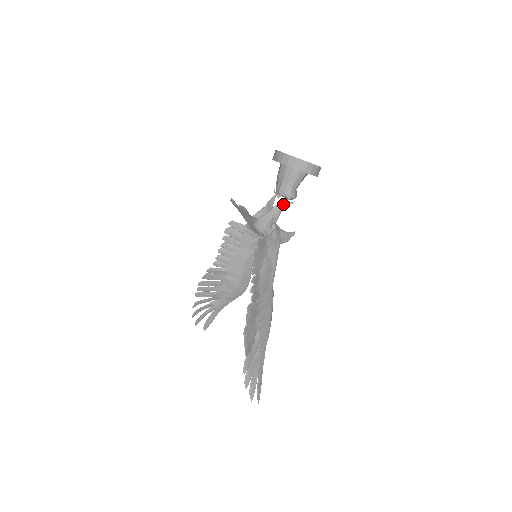
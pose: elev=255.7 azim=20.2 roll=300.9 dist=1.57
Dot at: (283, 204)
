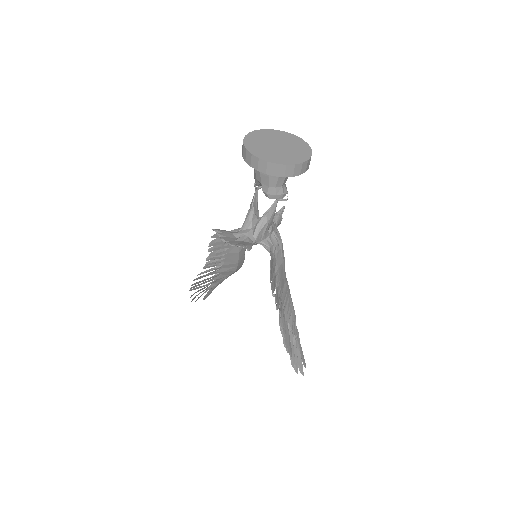
Dot at: (275, 205)
